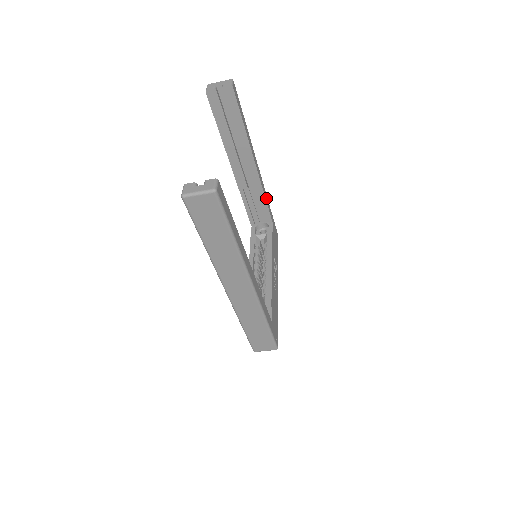
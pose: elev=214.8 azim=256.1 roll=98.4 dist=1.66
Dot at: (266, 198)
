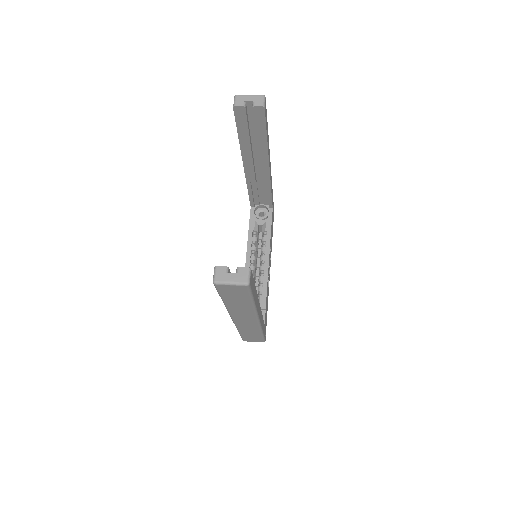
Dot at: (271, 189)
